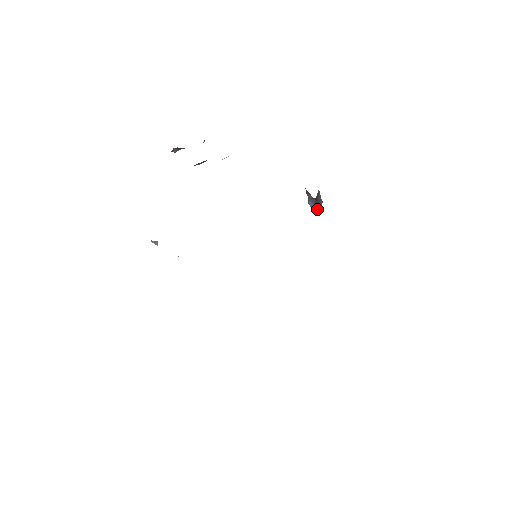
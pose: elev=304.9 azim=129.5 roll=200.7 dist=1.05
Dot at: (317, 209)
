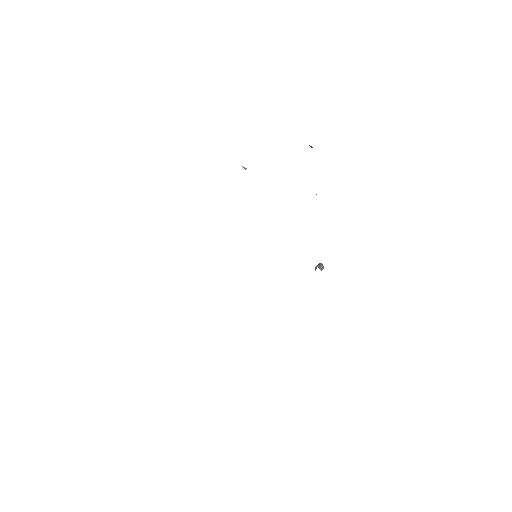
Dot at: occluded
